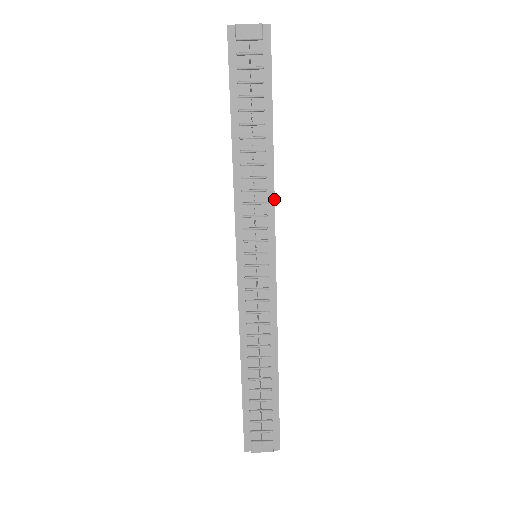
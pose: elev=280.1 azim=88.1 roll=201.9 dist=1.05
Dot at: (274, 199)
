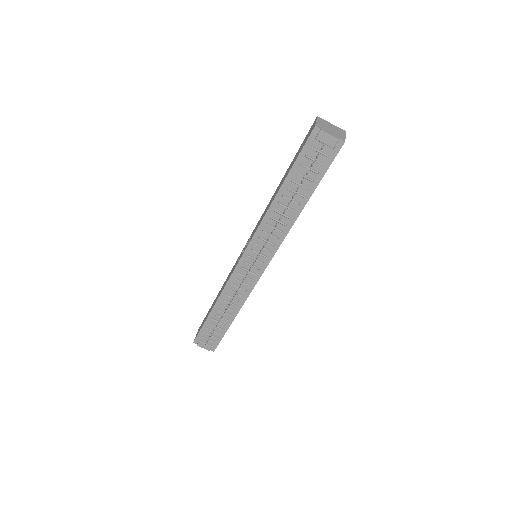
Dot at: occluded
